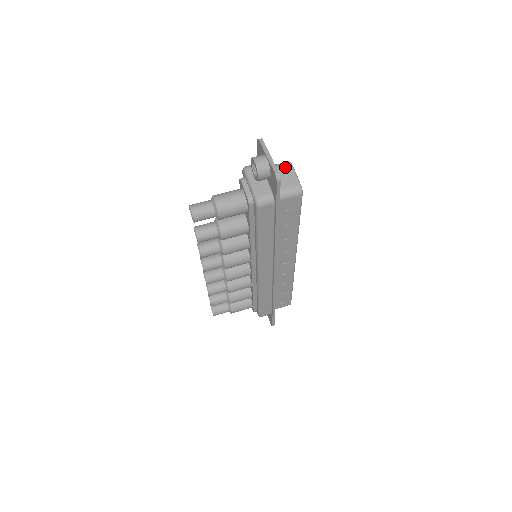
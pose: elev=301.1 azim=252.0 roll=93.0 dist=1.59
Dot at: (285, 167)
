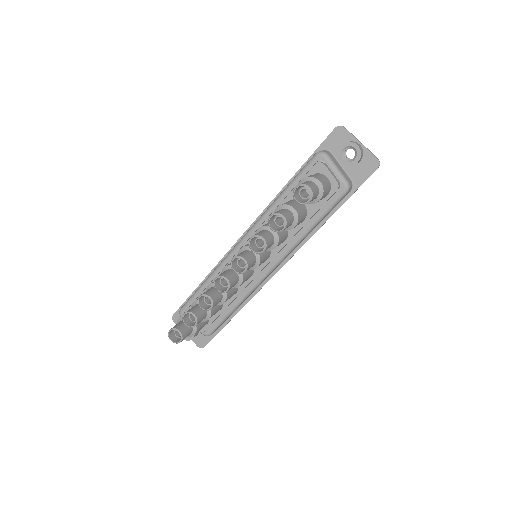
Dot at: occluded
